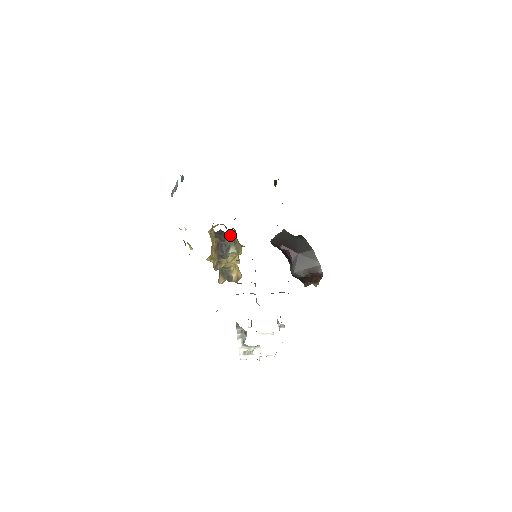
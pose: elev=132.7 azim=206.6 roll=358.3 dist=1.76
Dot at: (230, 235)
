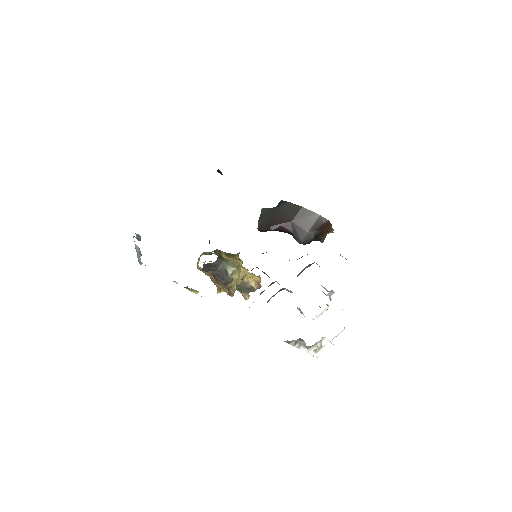
Dot at: (217, 261)
